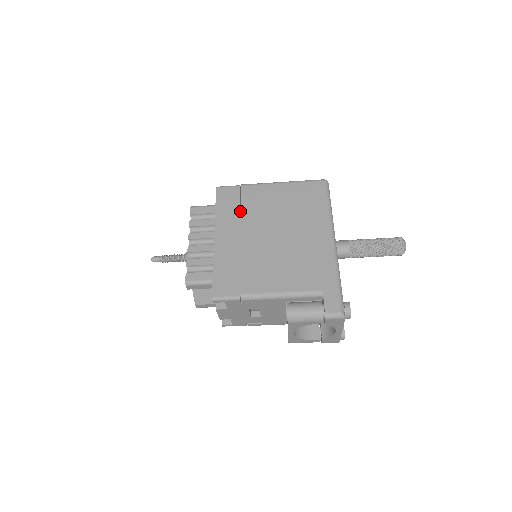
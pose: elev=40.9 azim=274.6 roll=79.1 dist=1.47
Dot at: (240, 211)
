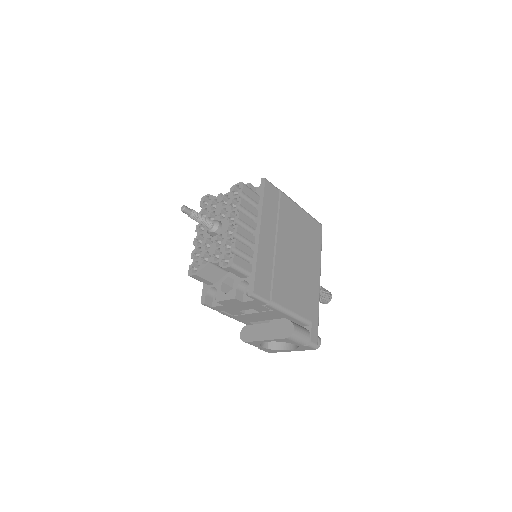
Dot at: occluded
